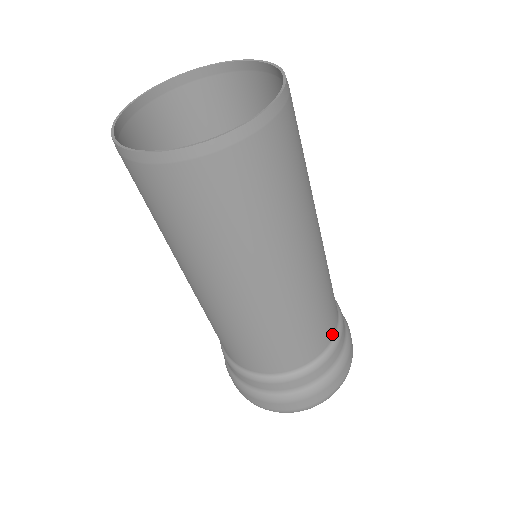
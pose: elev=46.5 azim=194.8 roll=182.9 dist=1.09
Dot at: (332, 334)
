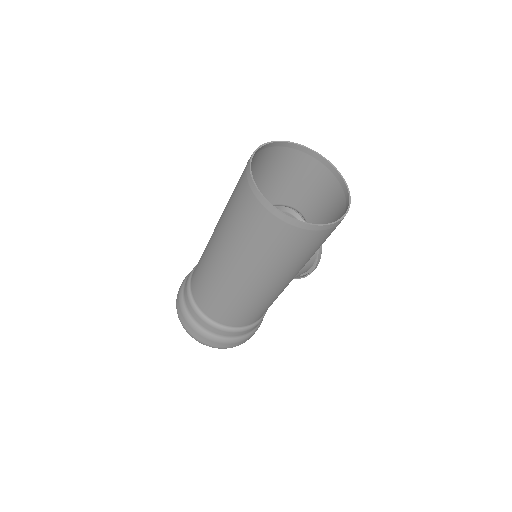
Dot at: (235, 325)
